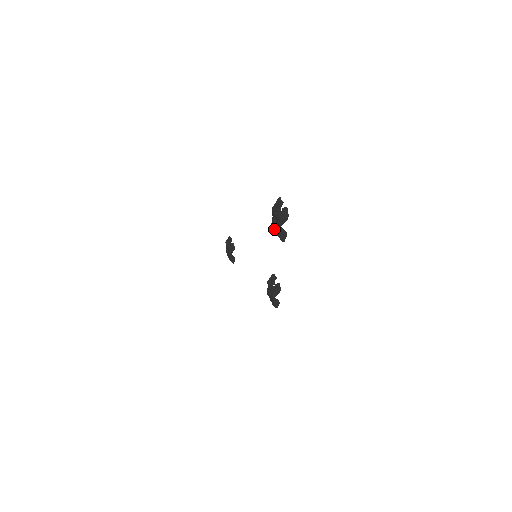
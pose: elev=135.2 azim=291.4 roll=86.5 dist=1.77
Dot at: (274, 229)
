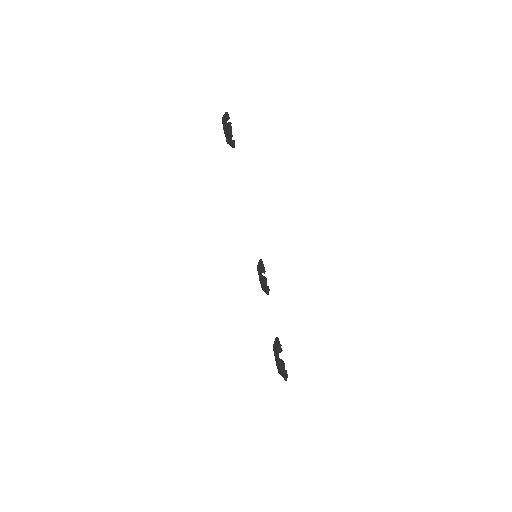
Dot at: occluded
